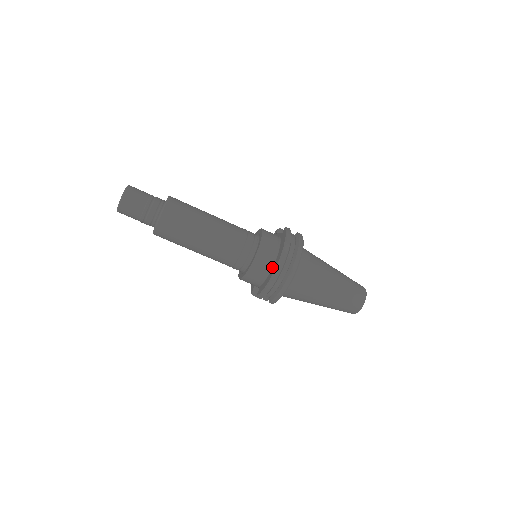
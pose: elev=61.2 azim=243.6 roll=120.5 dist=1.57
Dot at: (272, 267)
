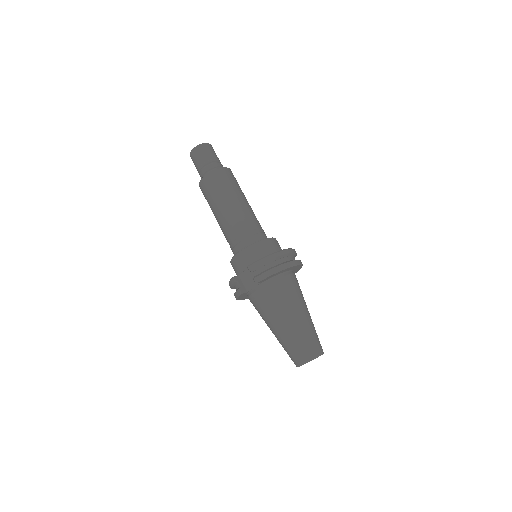
Dot at: occluded
